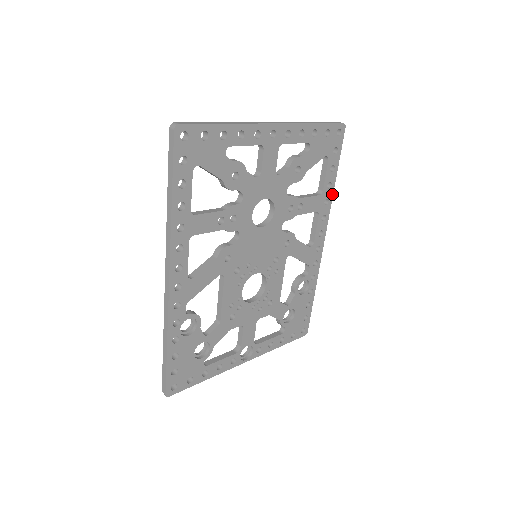
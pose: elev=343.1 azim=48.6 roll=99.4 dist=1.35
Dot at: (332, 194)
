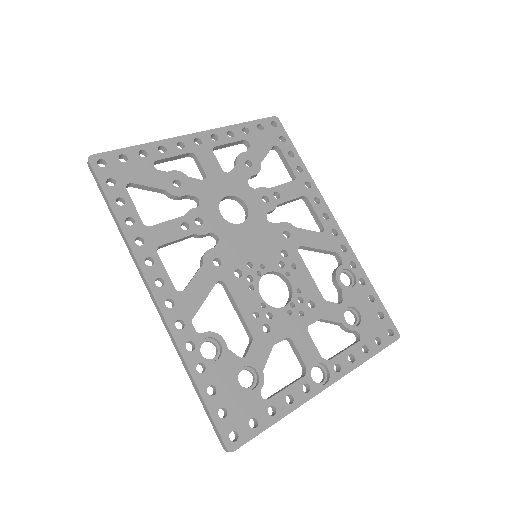
Dot at: (310, 177)
